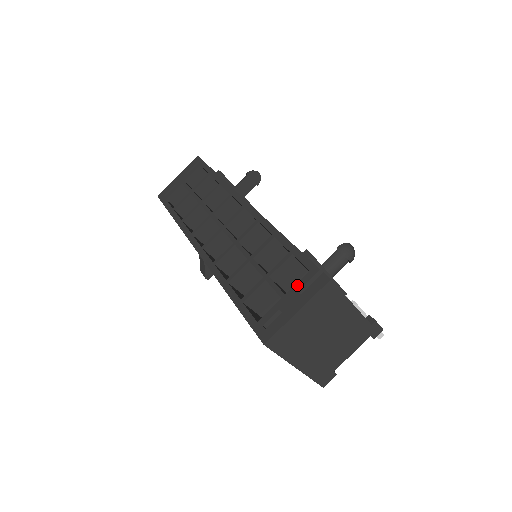
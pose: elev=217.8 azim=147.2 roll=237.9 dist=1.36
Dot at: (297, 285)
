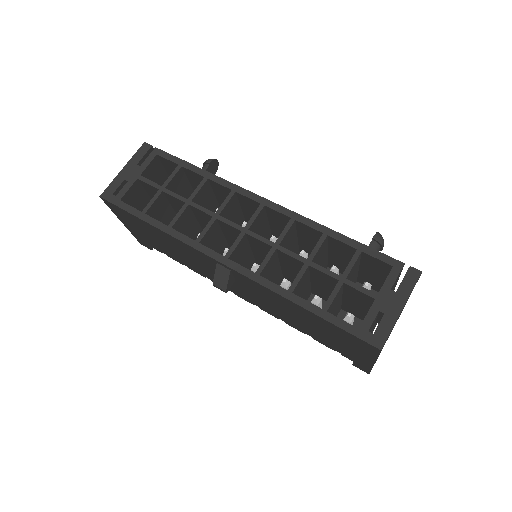
Dot at: (387, 283)
